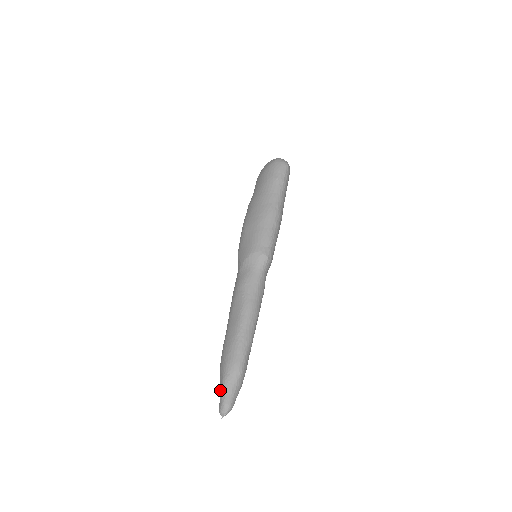
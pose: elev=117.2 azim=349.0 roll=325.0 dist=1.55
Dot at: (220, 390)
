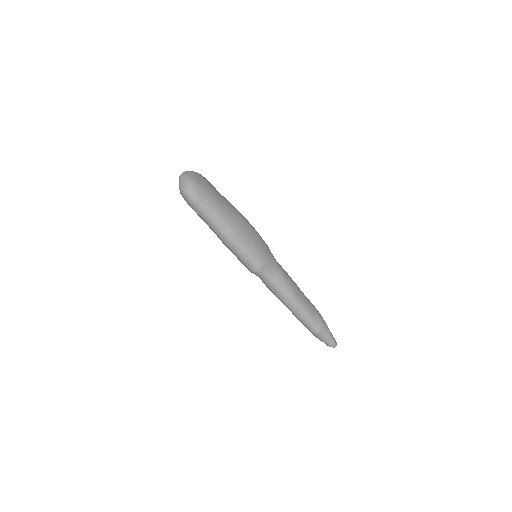
Dot at: occluded
